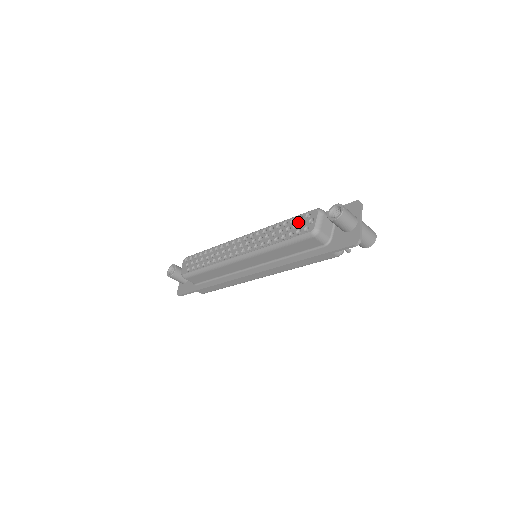
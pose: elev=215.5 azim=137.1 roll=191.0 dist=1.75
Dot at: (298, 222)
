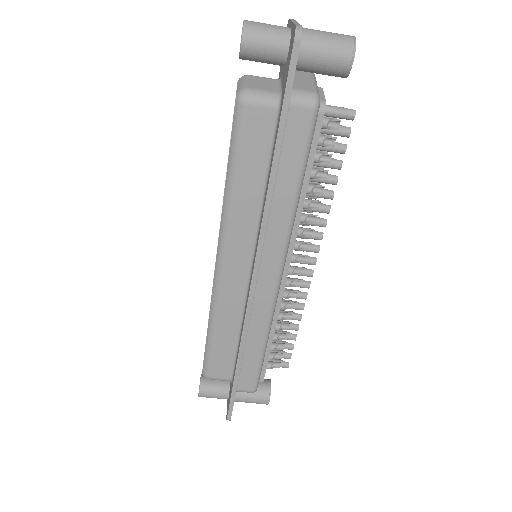
Dot at: occluded
